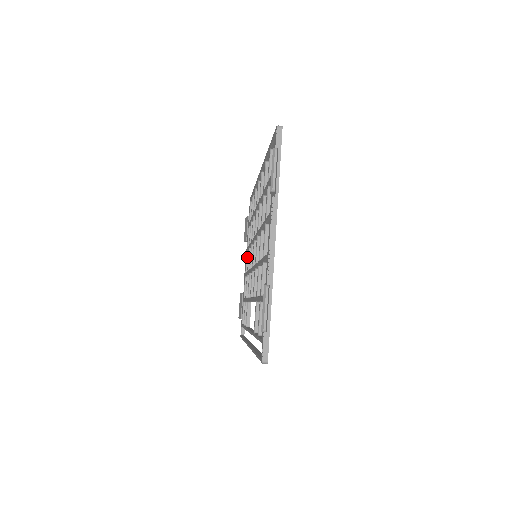
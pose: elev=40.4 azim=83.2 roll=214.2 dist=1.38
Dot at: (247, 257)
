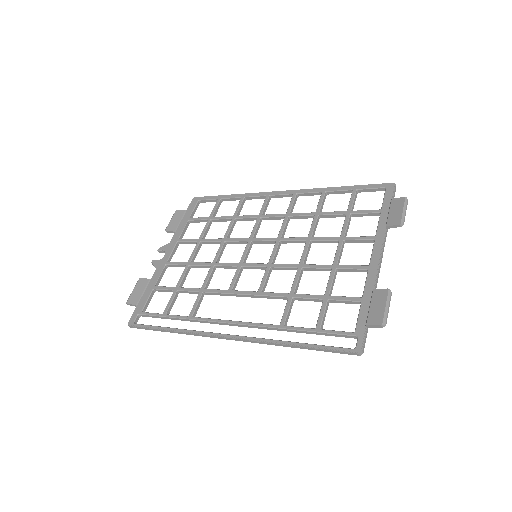
Dot at: (175, 247)
